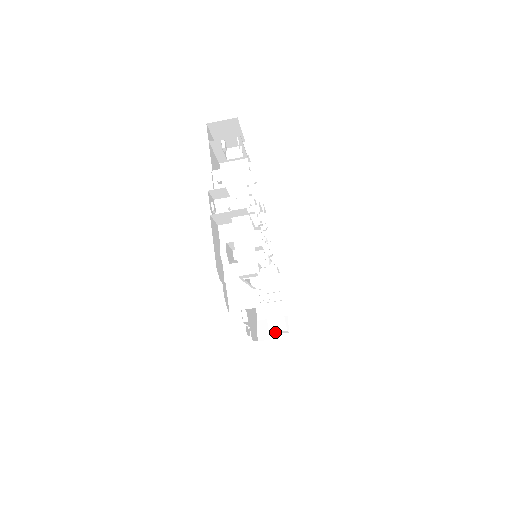
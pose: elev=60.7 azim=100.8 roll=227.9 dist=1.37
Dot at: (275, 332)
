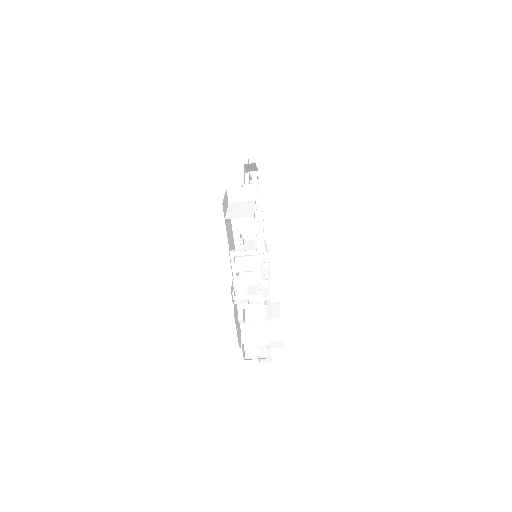
Dot at: (276, 357)
